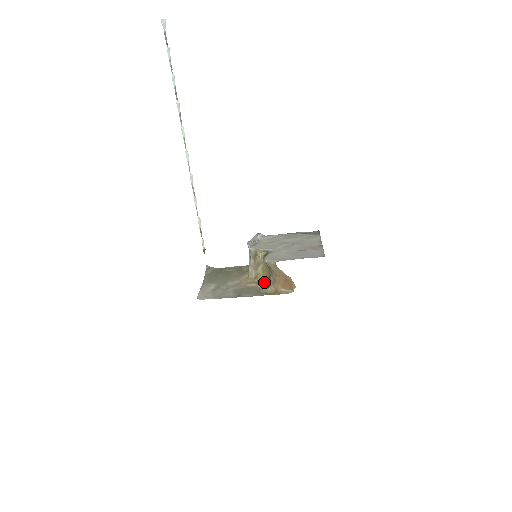
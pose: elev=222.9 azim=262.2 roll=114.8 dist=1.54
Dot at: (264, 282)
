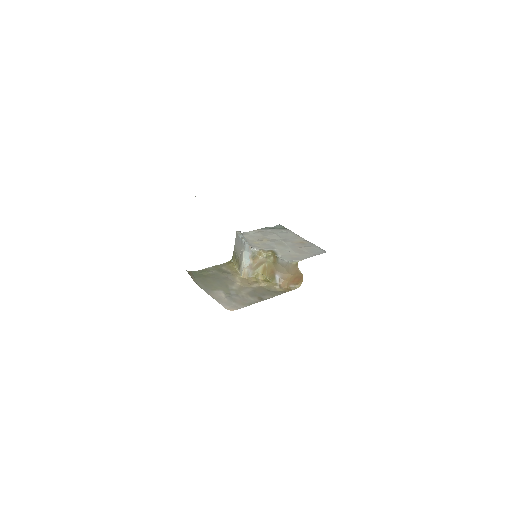
Dot at: (267, 281)
